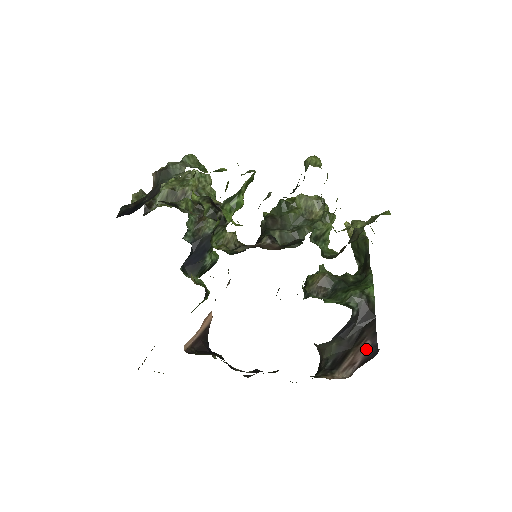
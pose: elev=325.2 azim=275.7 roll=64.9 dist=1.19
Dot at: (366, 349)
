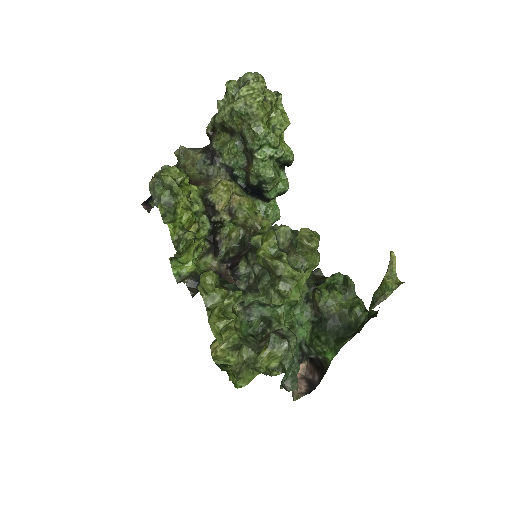
Dot at: (314, 379)
